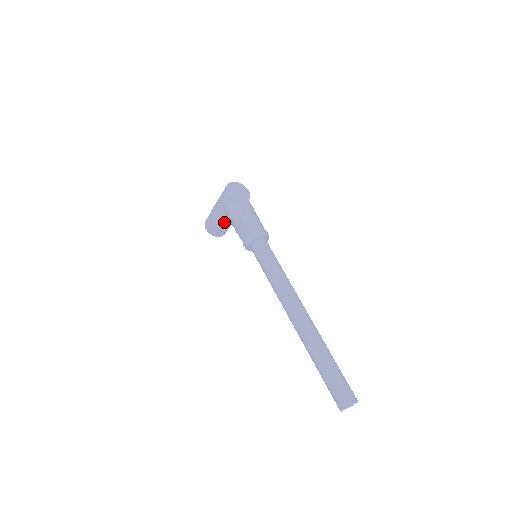
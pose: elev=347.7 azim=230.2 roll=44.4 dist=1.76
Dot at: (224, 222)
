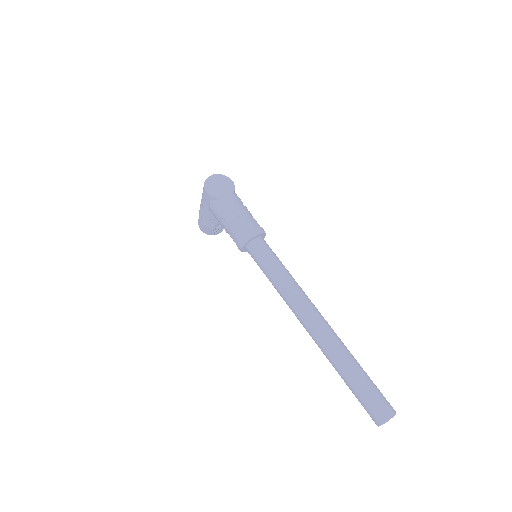
Dot at: (215, 221)
